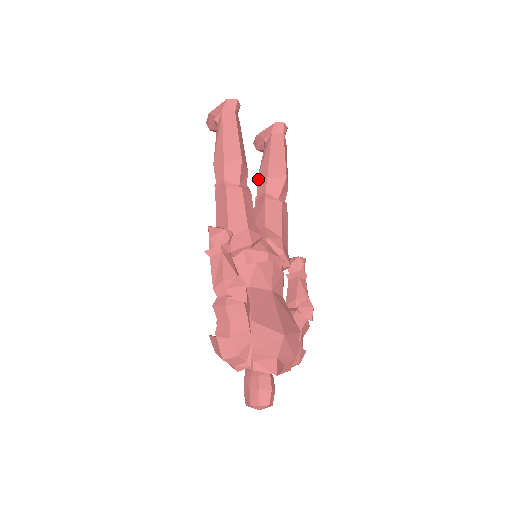
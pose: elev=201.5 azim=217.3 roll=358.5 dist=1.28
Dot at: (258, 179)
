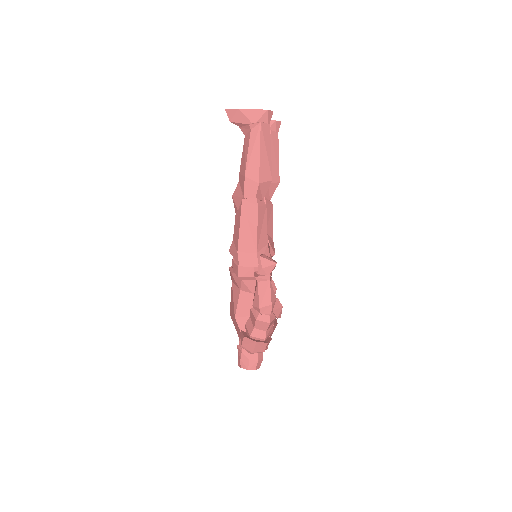
Dot at: occluded
